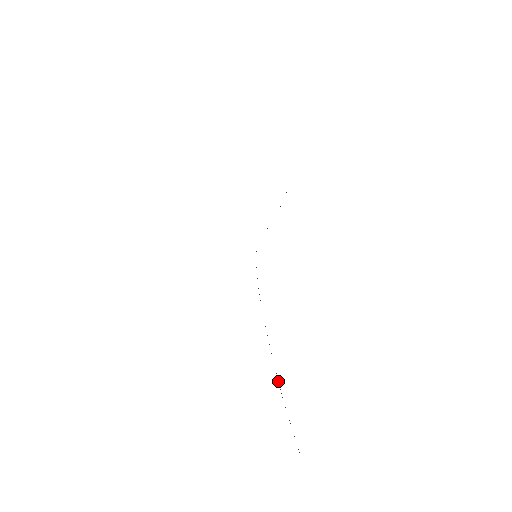
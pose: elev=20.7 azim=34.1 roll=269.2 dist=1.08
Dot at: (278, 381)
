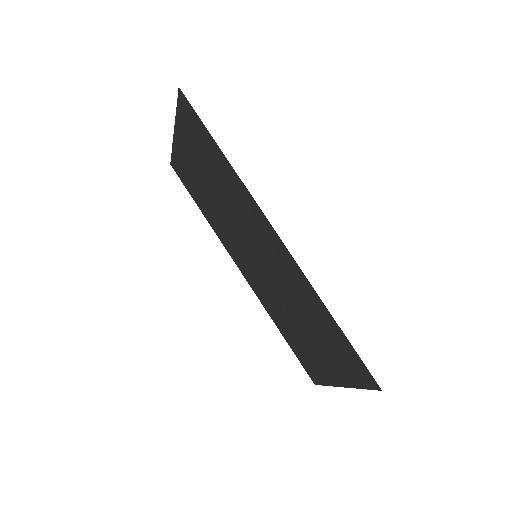
Dot at: (301, 342)
